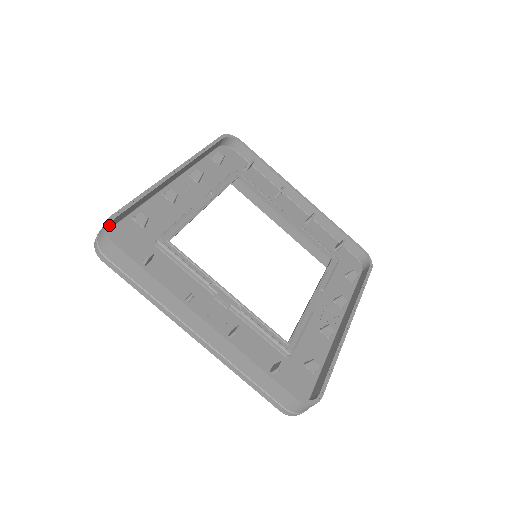
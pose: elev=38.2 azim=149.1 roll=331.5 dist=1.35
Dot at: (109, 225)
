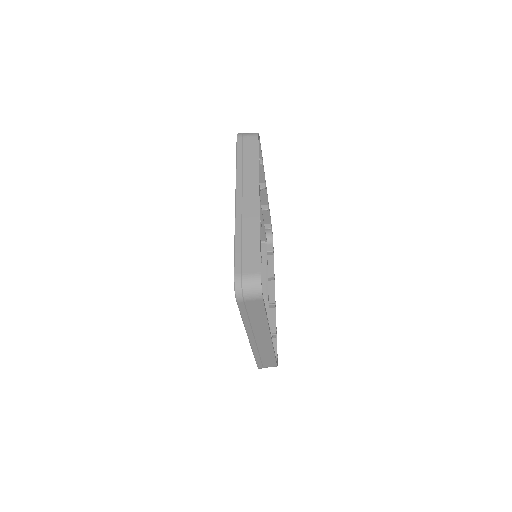
Dot at: (259, 136)
